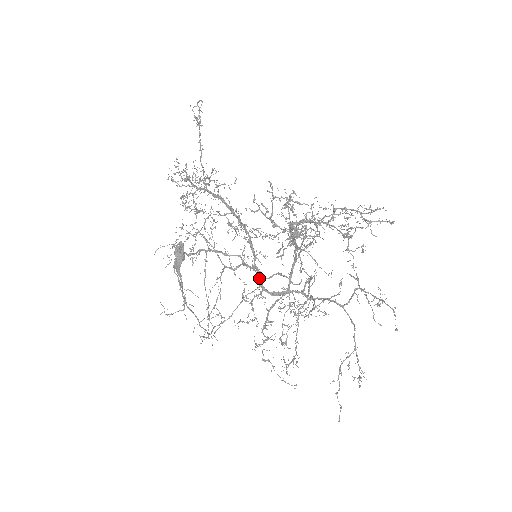
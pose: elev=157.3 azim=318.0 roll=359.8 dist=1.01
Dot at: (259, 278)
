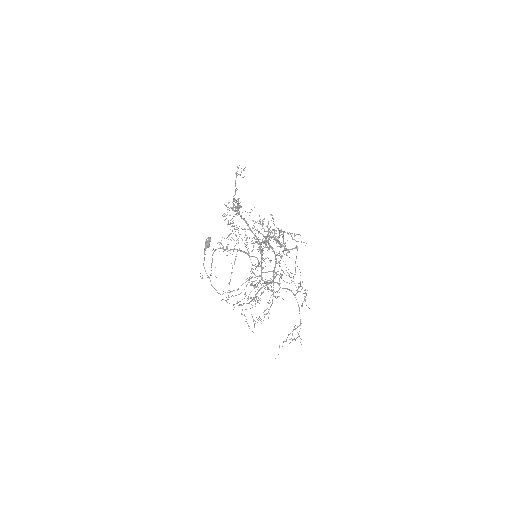
Dot at: (261, 272)
